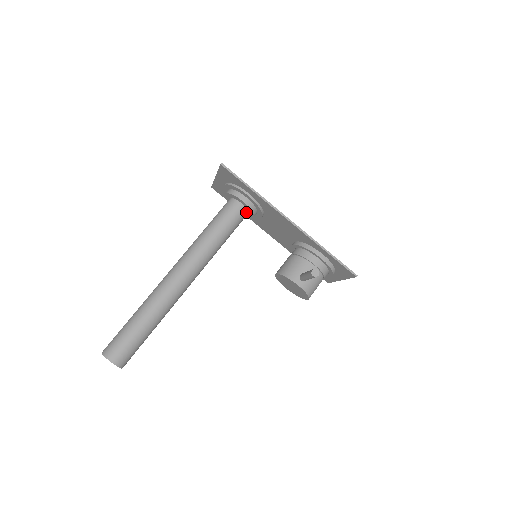
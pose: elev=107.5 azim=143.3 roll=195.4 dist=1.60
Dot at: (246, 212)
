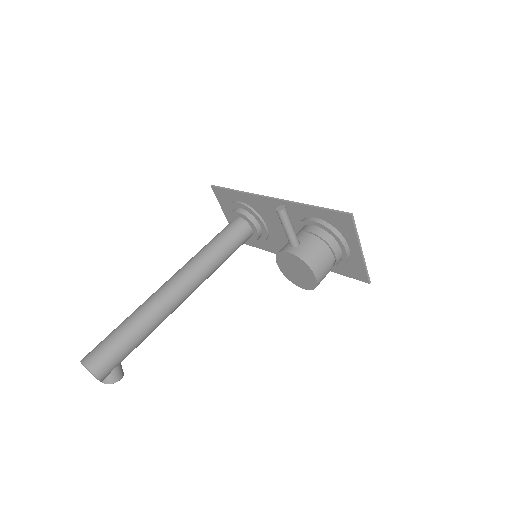
Dot at: (246, 225)
